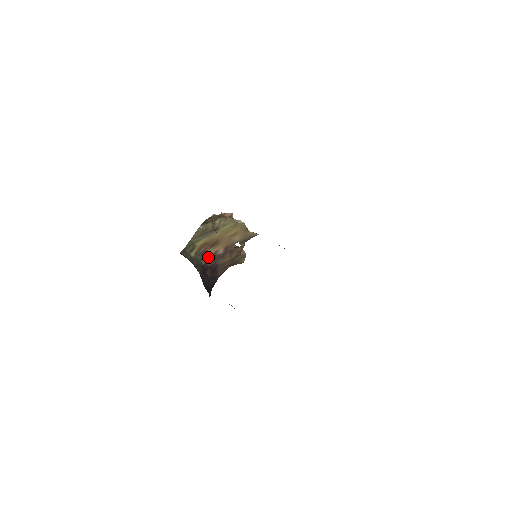
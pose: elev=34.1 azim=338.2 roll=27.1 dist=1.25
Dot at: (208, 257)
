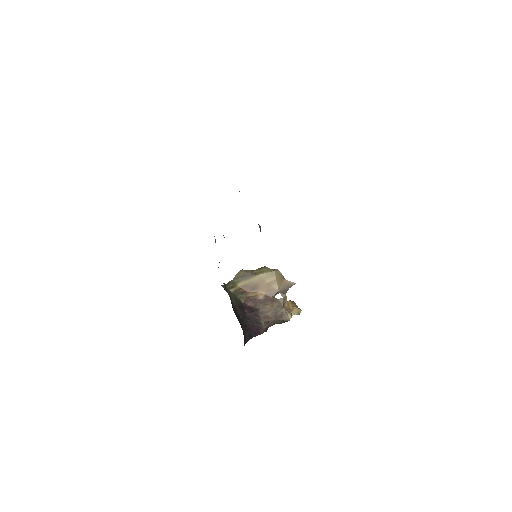
Dot at: (248, 298)
